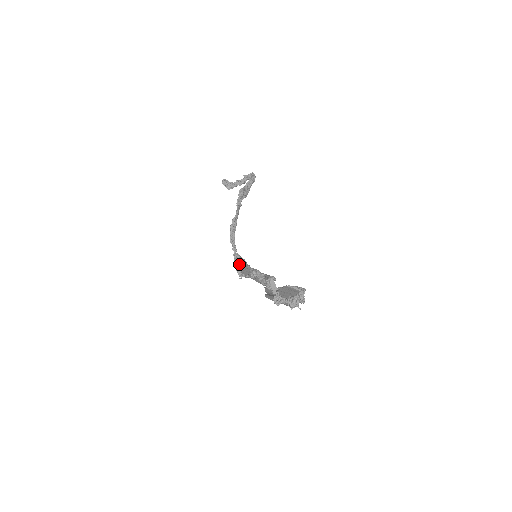
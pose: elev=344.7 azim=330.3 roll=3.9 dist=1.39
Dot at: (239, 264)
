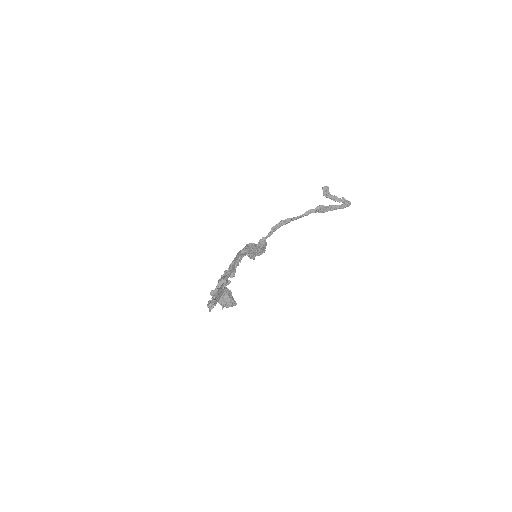
Dot at: occluded
